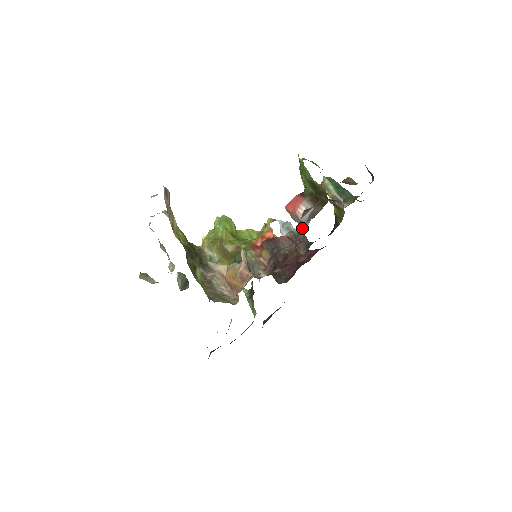
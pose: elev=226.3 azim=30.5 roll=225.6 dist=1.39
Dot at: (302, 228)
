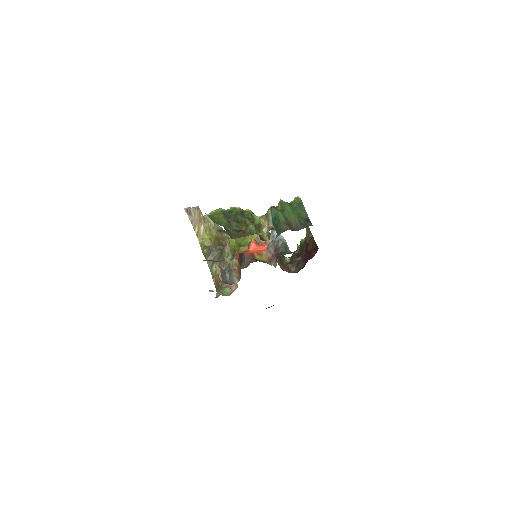
Dot at: occluded
